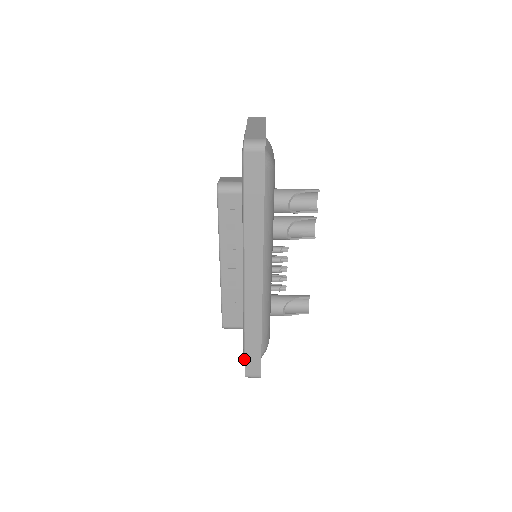
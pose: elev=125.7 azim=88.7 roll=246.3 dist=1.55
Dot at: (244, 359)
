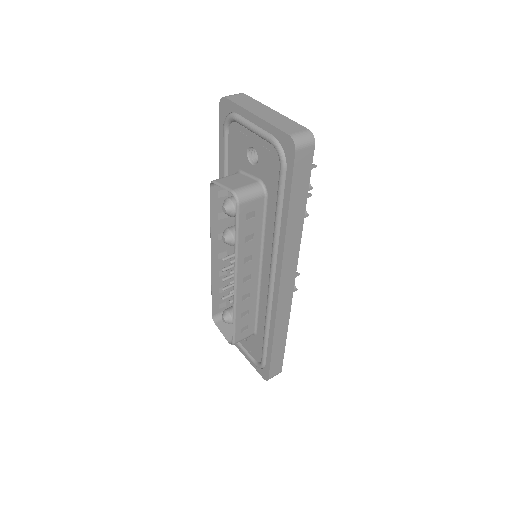
Dot at: (264, 364)
